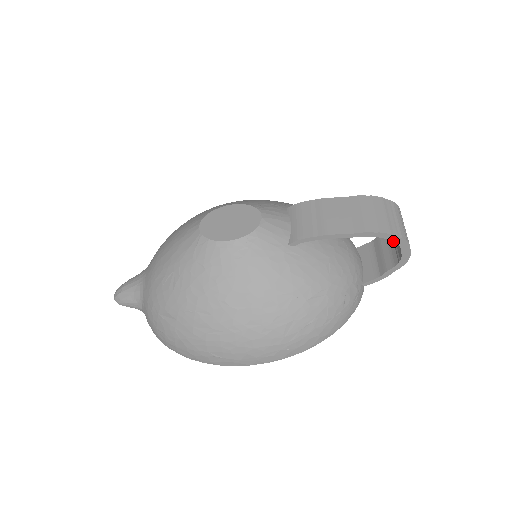
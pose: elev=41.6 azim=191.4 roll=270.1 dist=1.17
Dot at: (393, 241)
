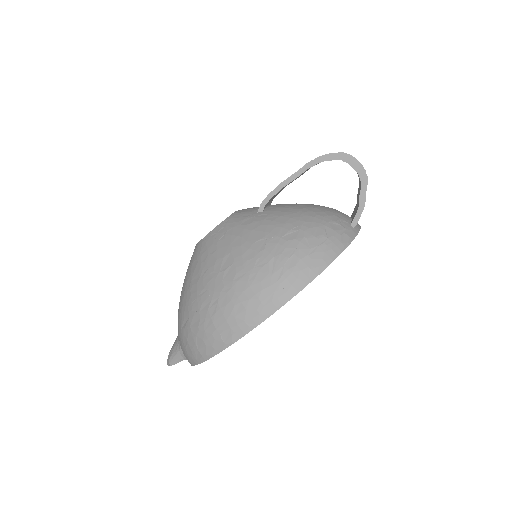
Dot at: occluded
